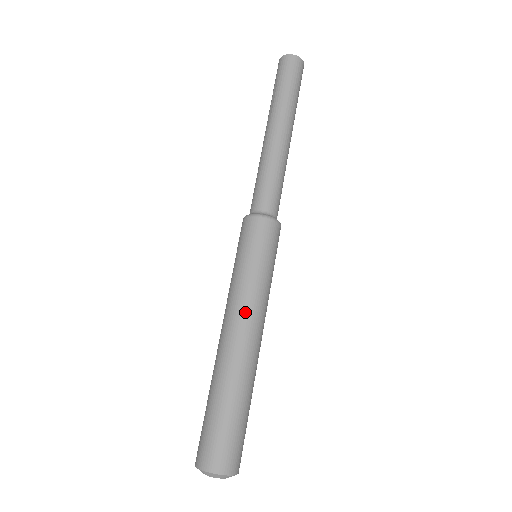
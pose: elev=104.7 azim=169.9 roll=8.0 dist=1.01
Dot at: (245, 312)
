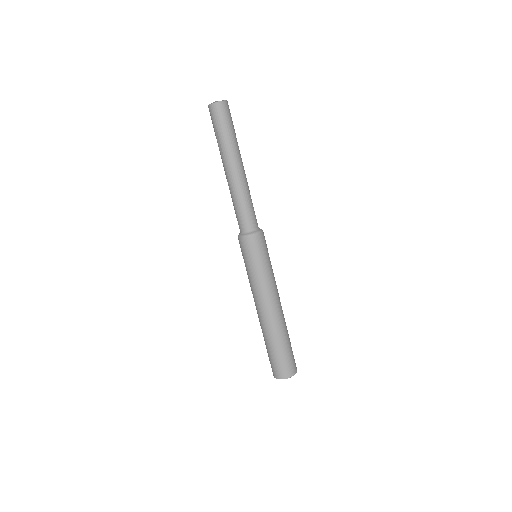
Dot at: (267, 296)
